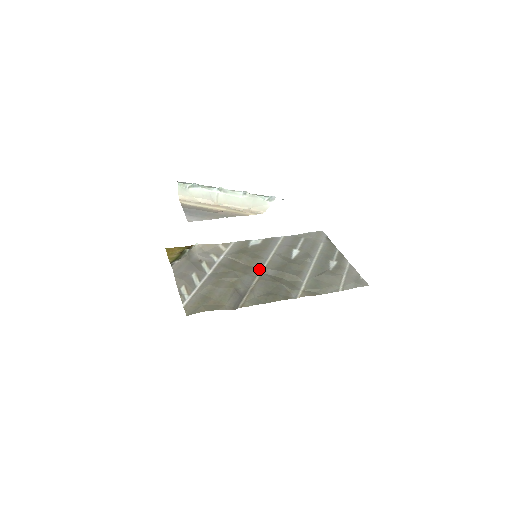
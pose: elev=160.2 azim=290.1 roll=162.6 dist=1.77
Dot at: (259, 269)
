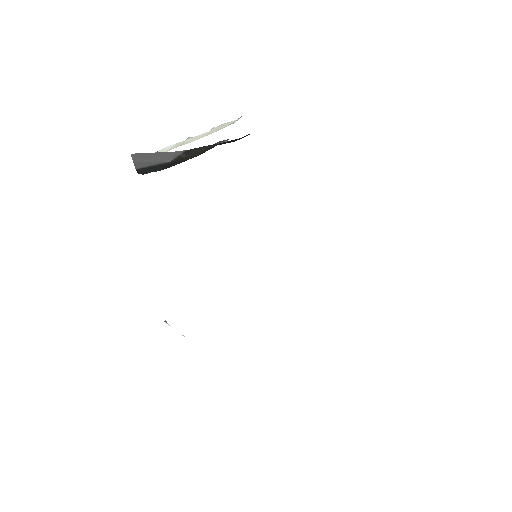
Dot at: occluded
